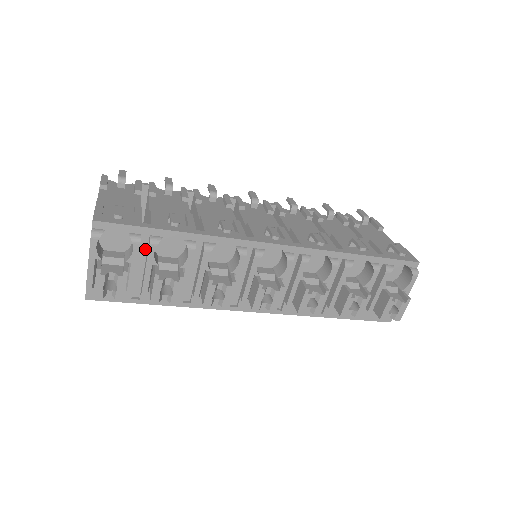
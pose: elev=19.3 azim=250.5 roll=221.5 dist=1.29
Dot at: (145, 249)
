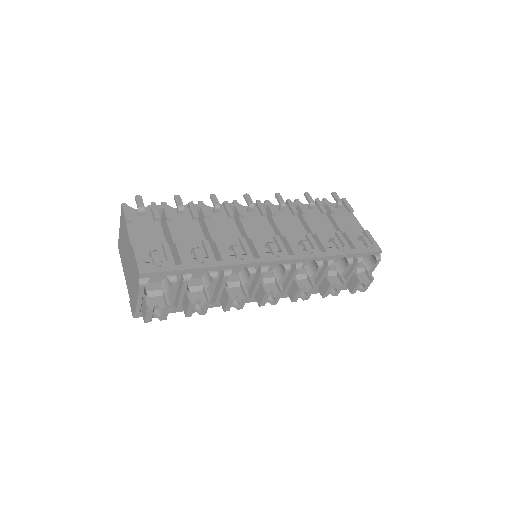
Dot at: (178, 281)
